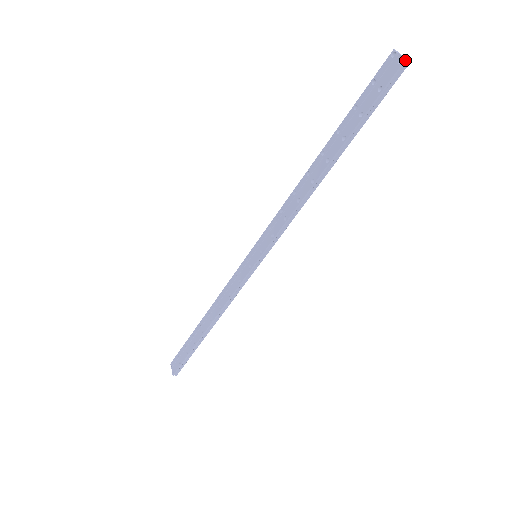
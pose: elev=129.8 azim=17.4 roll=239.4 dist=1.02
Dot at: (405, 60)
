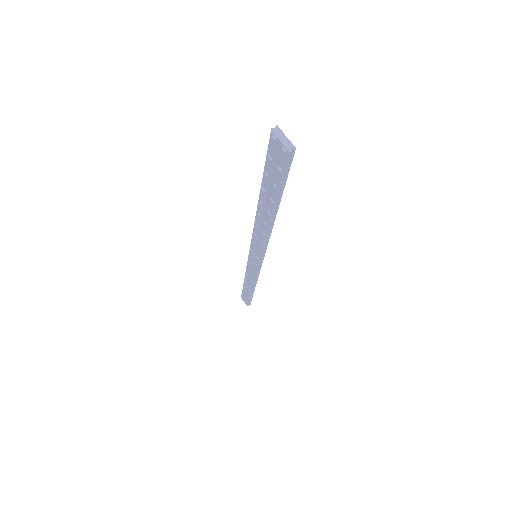
Dot at: (288, 152)
